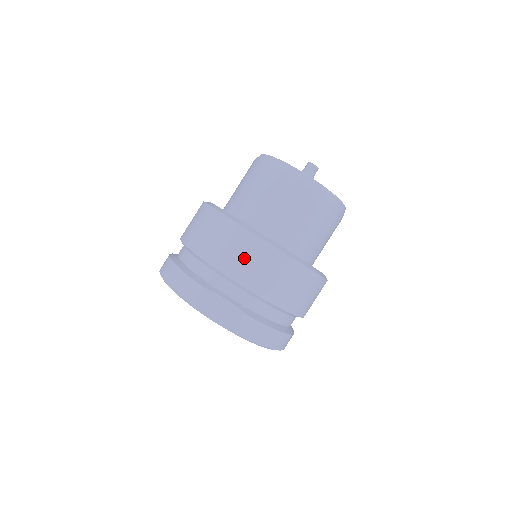
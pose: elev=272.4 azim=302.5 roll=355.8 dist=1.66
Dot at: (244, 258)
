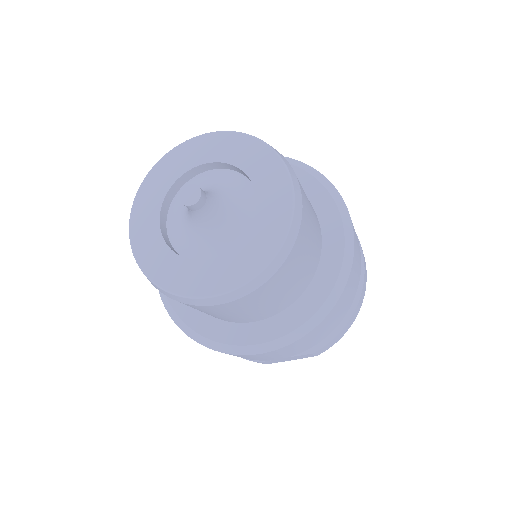
Dot at: (263, 358)
